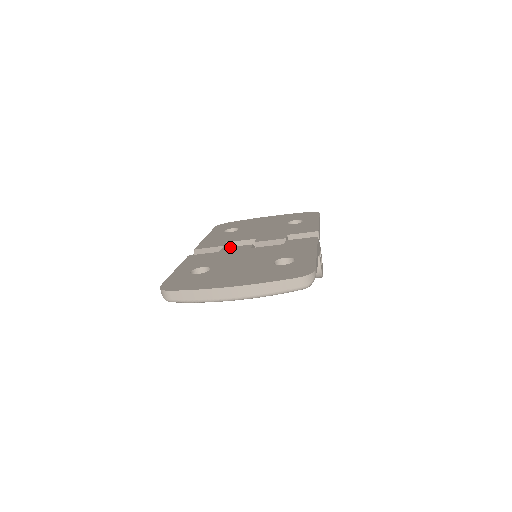
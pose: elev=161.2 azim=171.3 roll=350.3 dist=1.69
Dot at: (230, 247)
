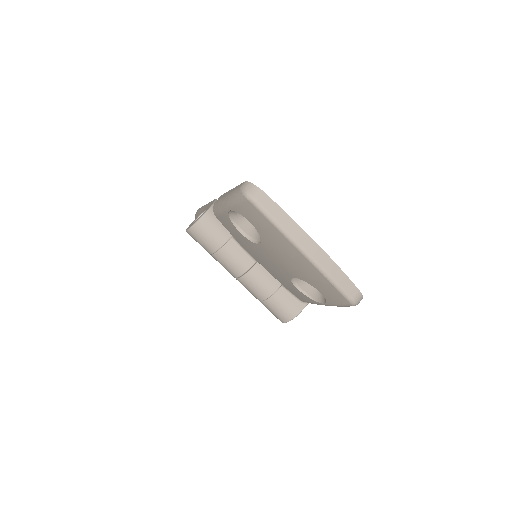
Dot at: occluded
